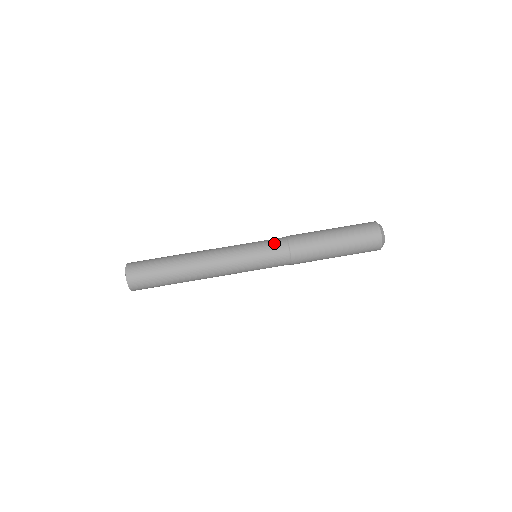
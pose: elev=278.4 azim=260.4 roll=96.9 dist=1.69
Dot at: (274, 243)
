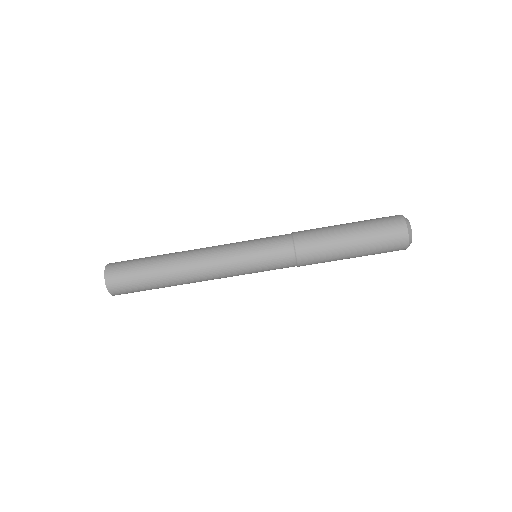
Dot at: (276, 242)
